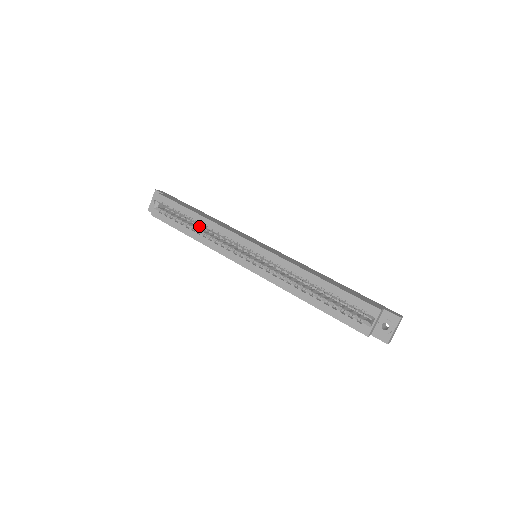
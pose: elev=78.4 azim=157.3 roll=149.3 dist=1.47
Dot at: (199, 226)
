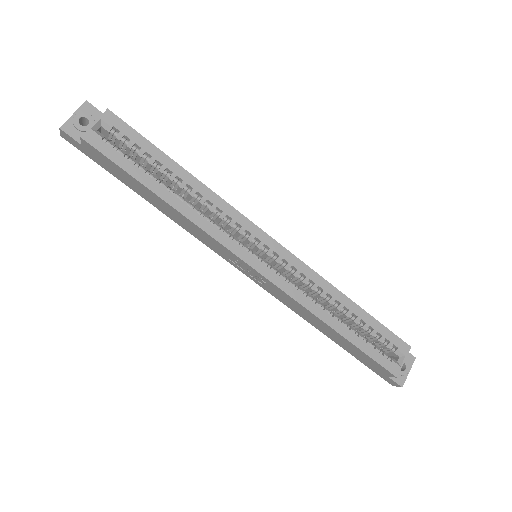
Dot at: occluded
